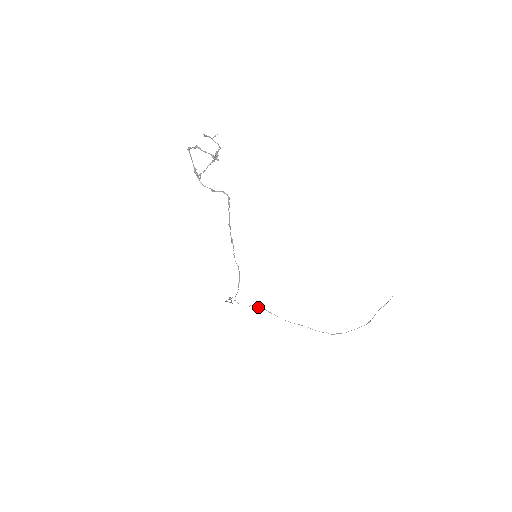
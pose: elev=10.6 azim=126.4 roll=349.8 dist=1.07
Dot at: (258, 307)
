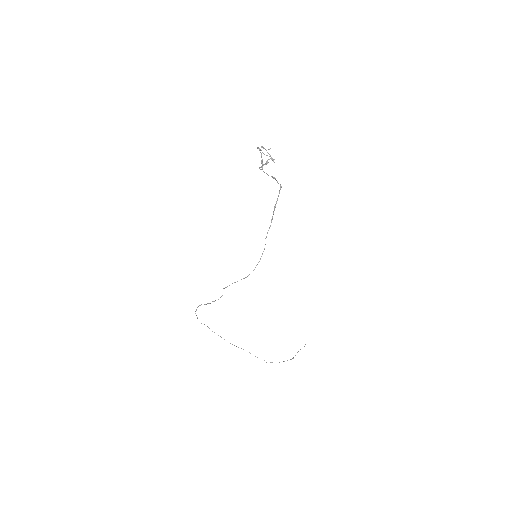
Dot at: (209, 328)
